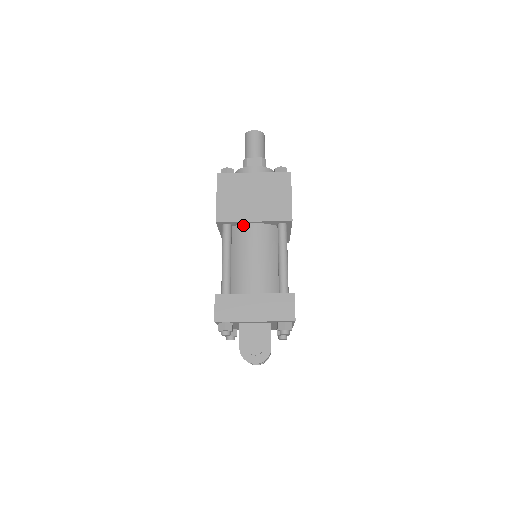
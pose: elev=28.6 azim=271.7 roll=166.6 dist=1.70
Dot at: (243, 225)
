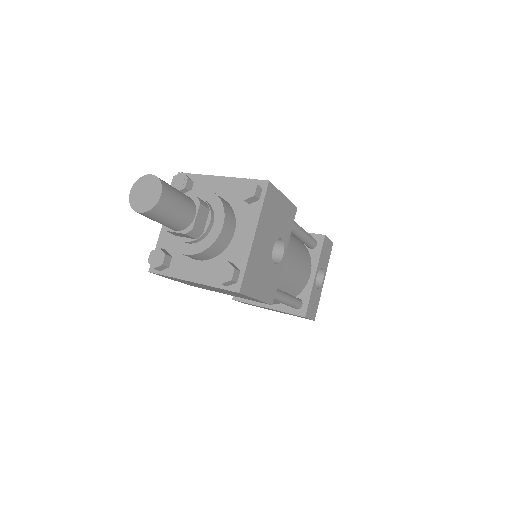
Dot at: occluded
